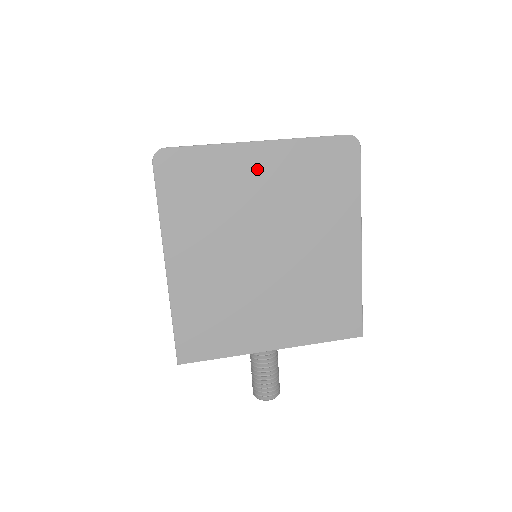
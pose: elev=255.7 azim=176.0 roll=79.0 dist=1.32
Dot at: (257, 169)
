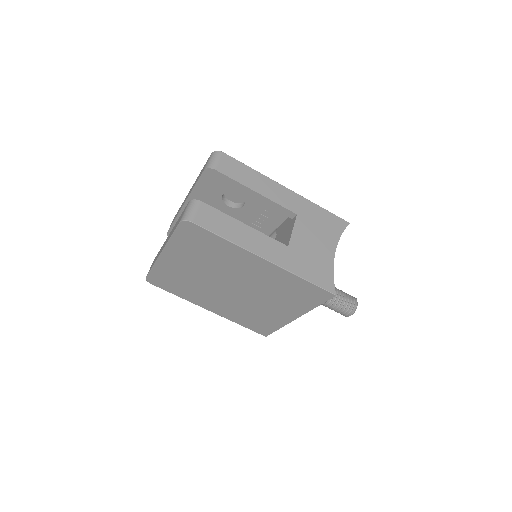
Dot at: (177, 263)
